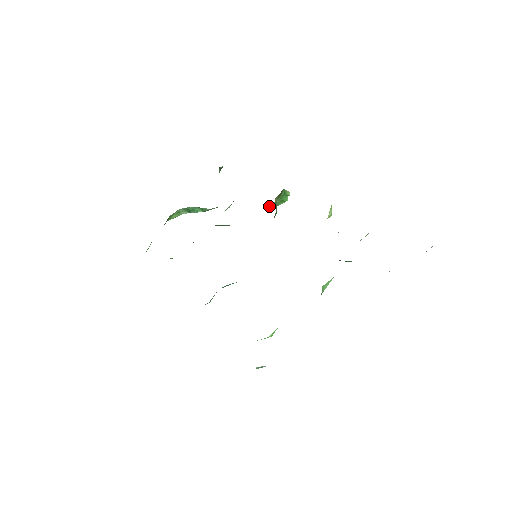
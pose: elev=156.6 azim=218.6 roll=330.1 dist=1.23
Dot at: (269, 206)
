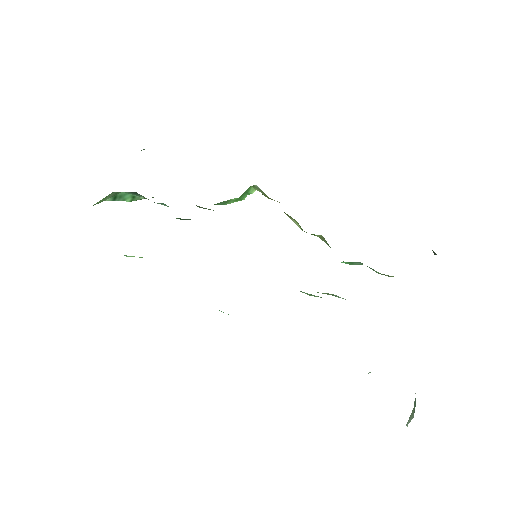
Dot at: (217, 204)
